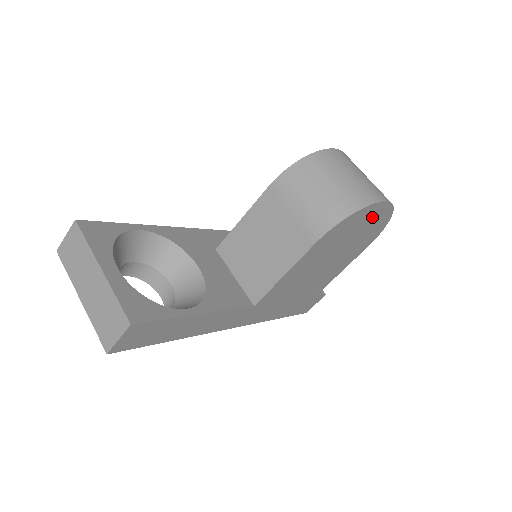
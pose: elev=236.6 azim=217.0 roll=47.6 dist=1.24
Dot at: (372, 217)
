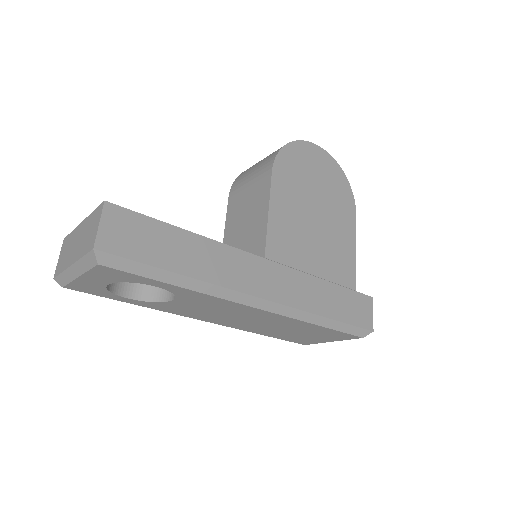
Dot at: (317, 162)
